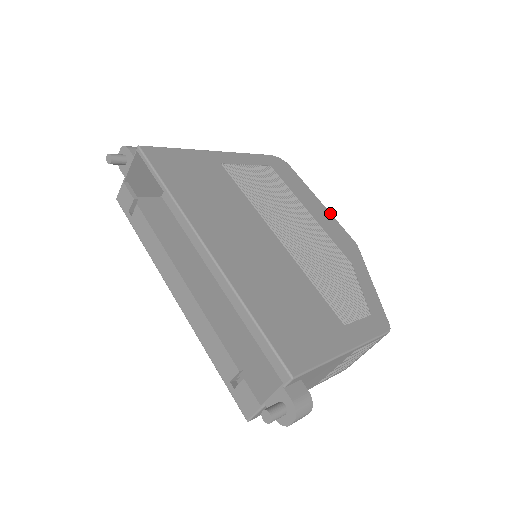
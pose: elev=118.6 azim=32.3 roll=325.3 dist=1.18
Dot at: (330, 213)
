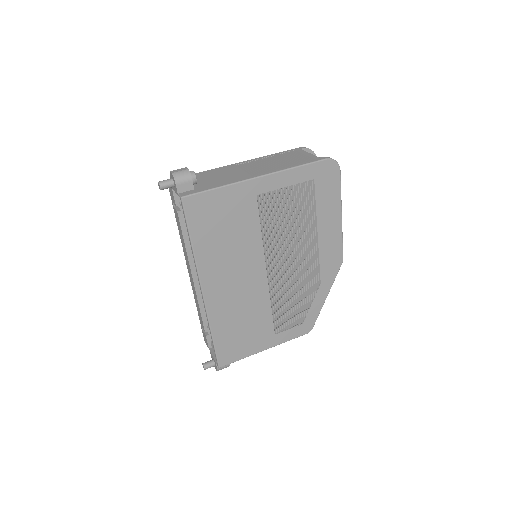
Dot at: (341, 230)
